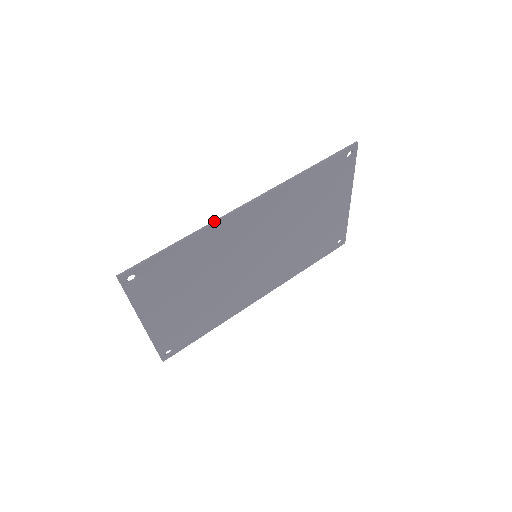
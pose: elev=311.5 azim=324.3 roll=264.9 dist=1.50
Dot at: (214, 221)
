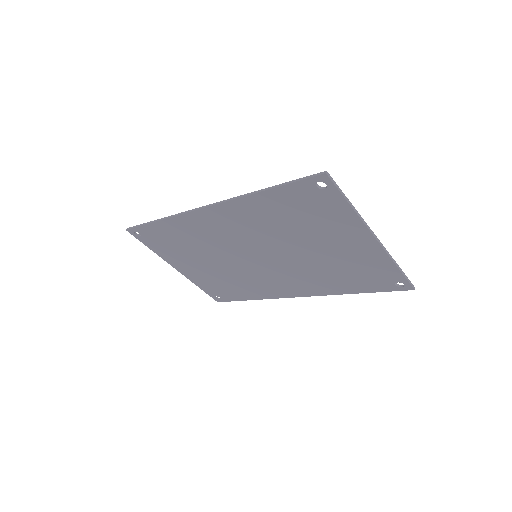
Dot at: (179, 213)
